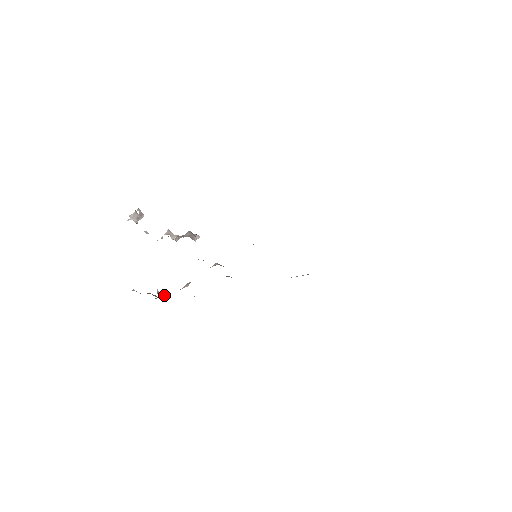
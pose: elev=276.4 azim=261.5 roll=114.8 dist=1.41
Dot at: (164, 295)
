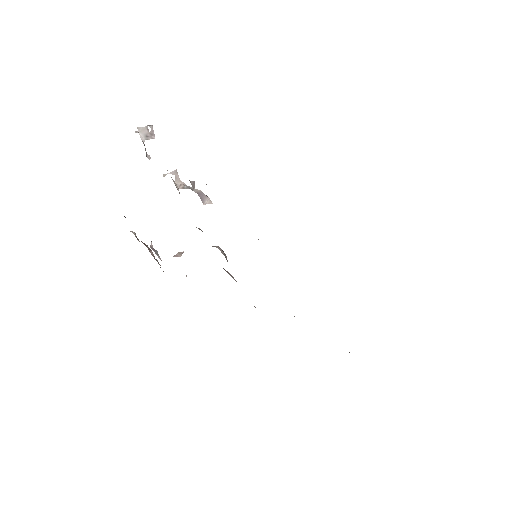
Dot at: (157, 254)
